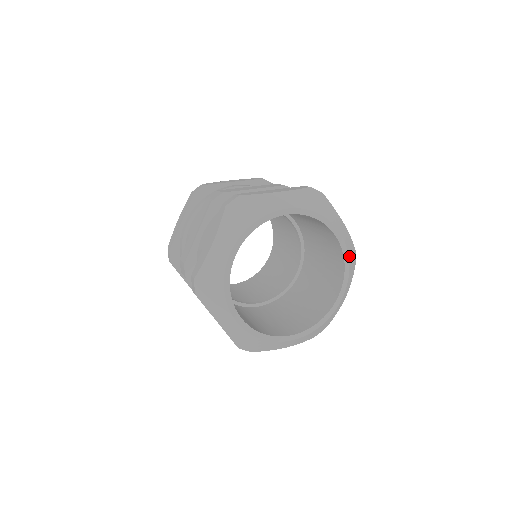
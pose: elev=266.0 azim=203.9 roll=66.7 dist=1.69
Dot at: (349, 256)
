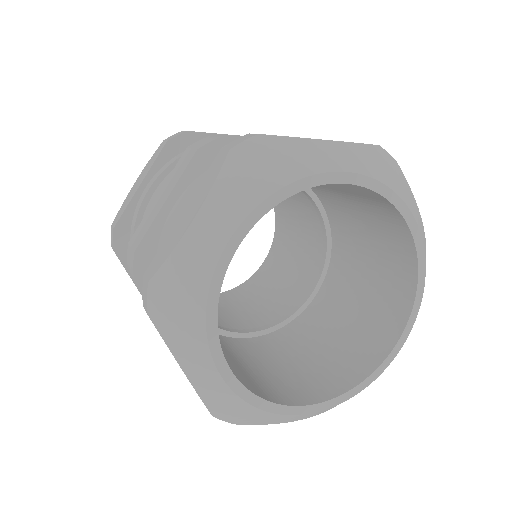
Dot at: (425, 276)
